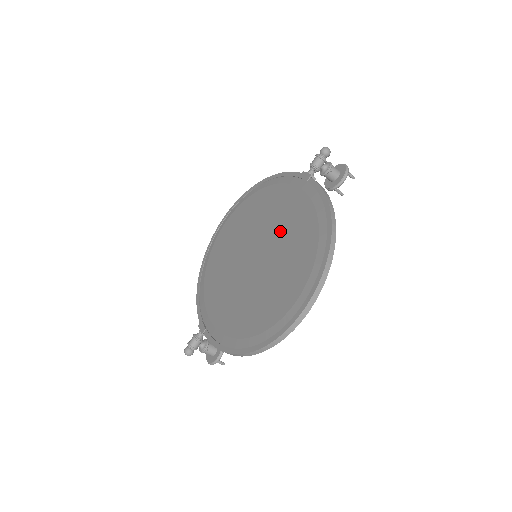
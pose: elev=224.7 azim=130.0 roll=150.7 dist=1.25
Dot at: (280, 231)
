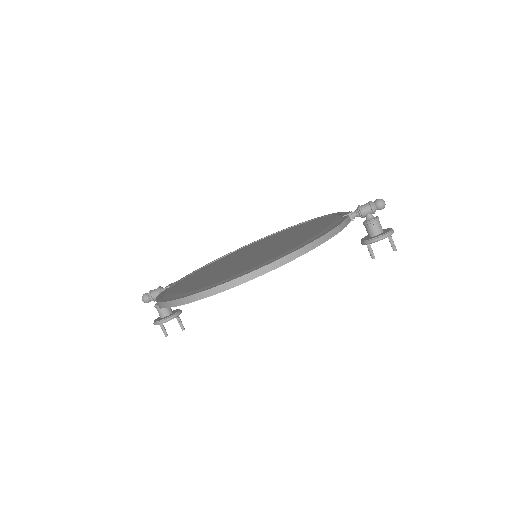
Dot at: (286, 241)
